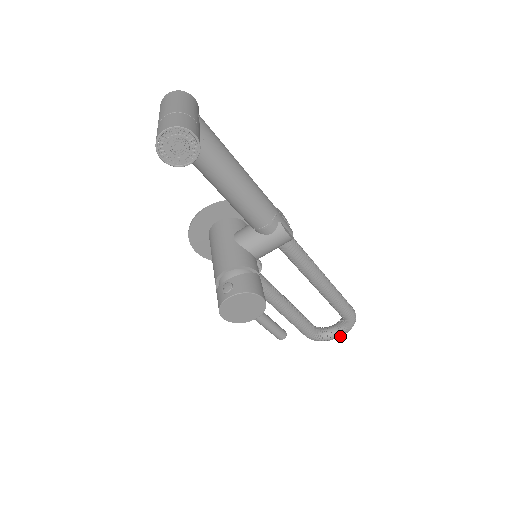
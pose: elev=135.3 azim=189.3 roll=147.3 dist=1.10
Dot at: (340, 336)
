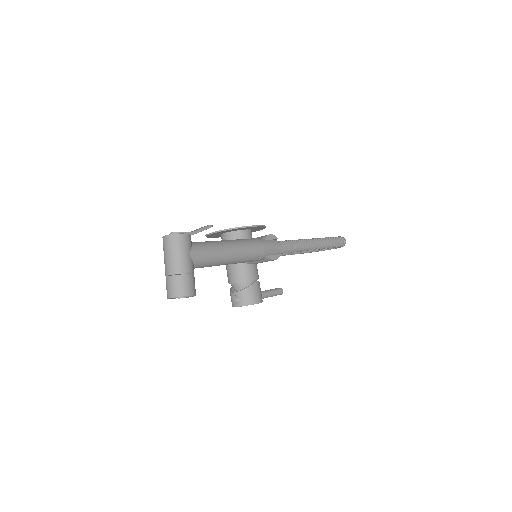
Dot at: occluded
